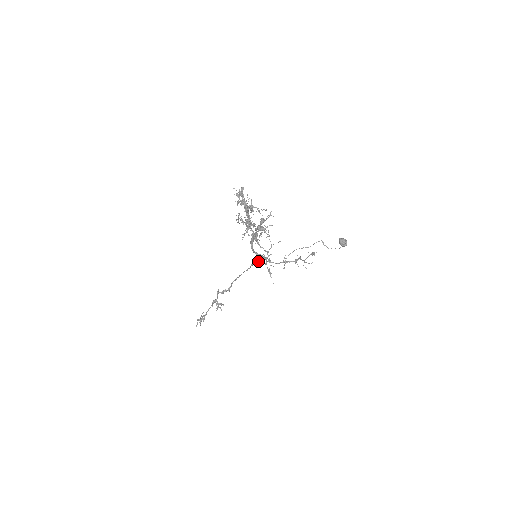
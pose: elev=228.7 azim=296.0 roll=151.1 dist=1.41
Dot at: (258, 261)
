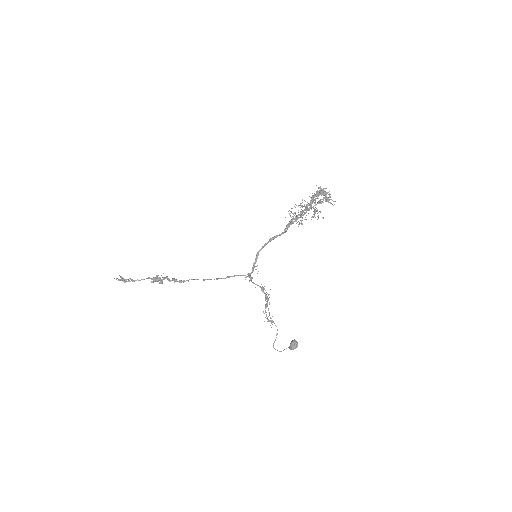
Dot at: (239, 275)
